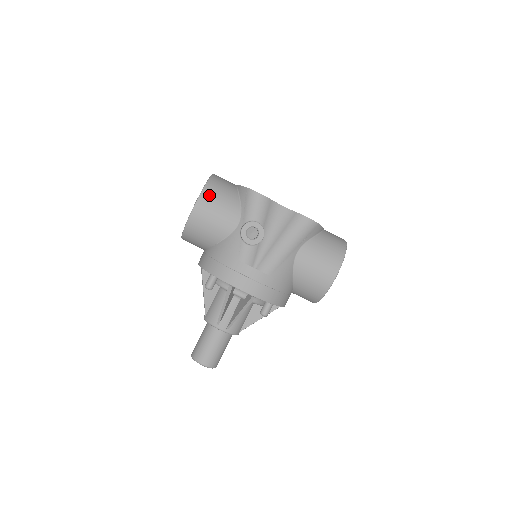
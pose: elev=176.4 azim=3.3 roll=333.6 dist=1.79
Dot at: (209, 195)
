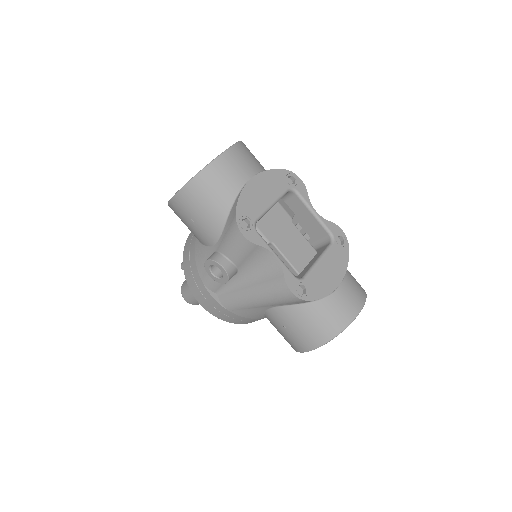
Dot at: (190, 196)
